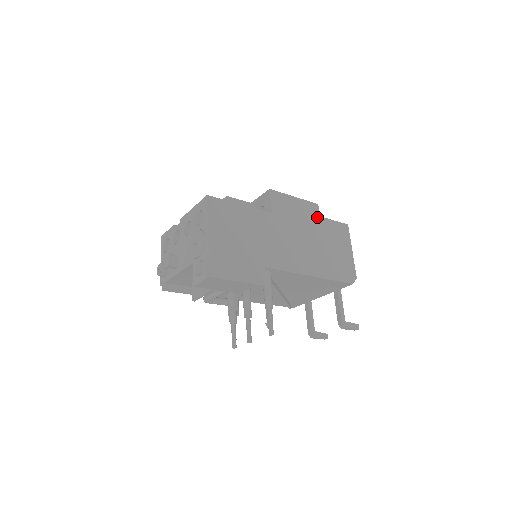
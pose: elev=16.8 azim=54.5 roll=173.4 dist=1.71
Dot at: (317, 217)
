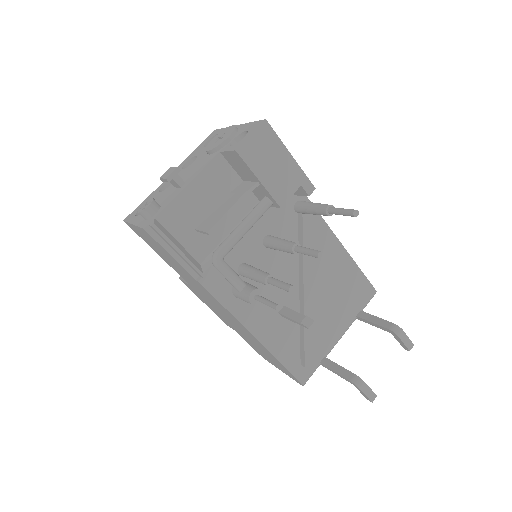
Dot at: occluded
